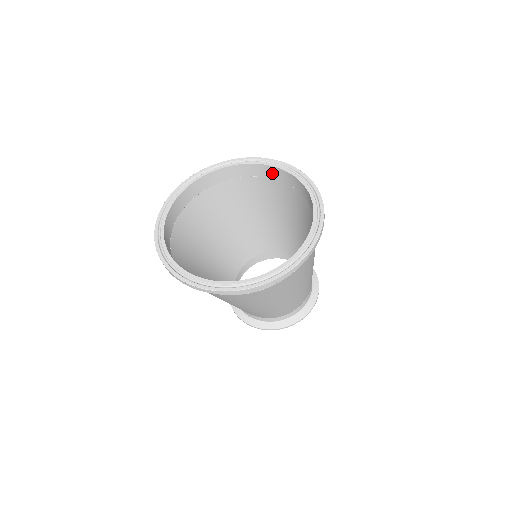
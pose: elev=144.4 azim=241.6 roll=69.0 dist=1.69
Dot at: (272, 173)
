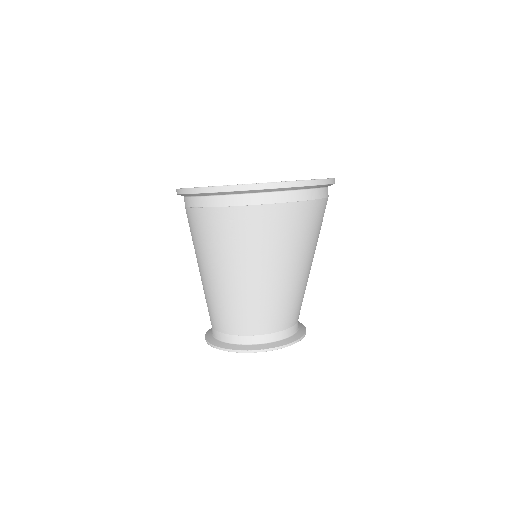
Dot at: occluded
